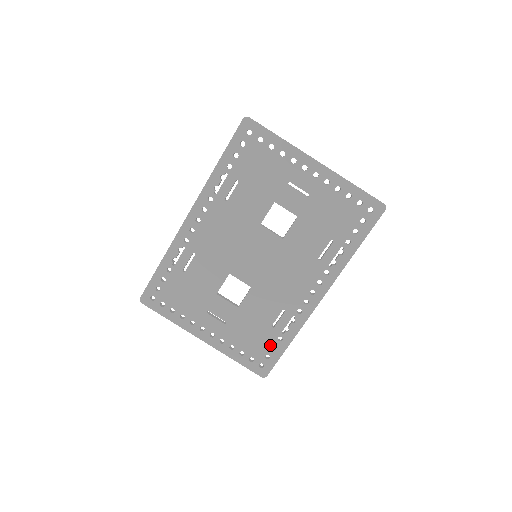
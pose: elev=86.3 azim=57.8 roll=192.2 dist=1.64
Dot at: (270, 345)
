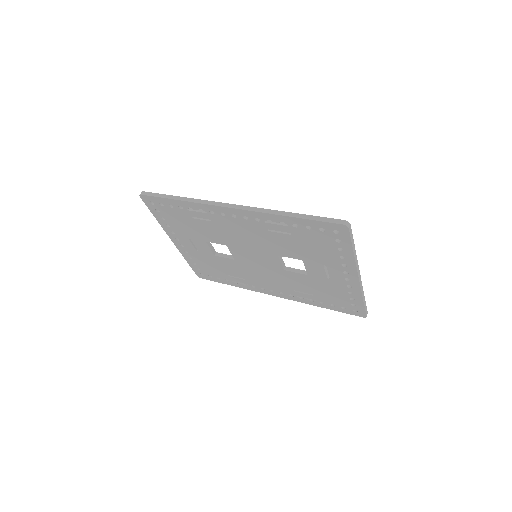
Dot at: (218, 276)
